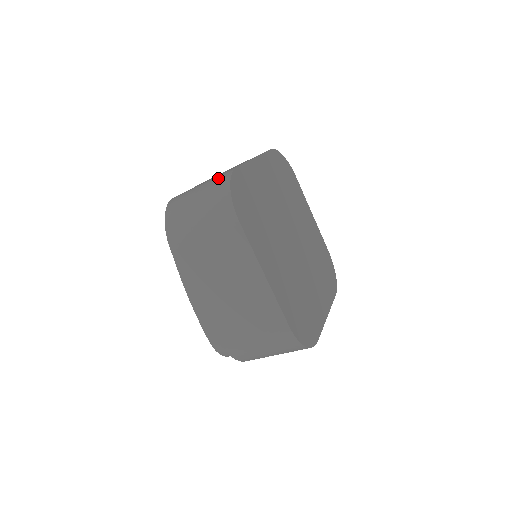
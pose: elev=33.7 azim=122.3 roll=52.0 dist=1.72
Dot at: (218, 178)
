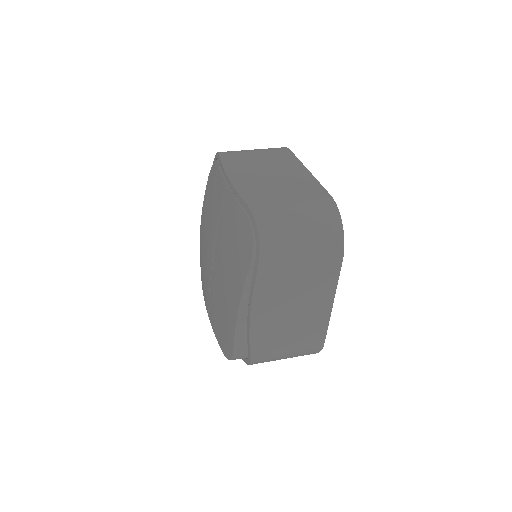
Dot at: (319, 205)
